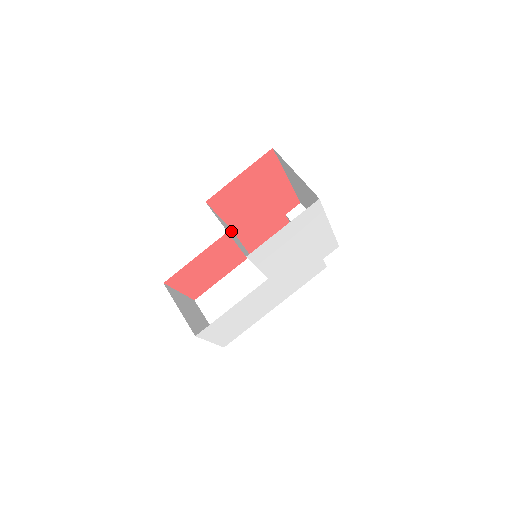
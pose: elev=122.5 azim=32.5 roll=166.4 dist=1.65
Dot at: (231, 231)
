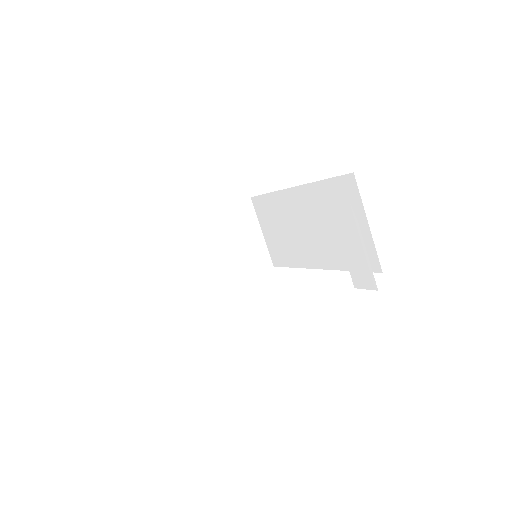
Dot at: (204, 242)
